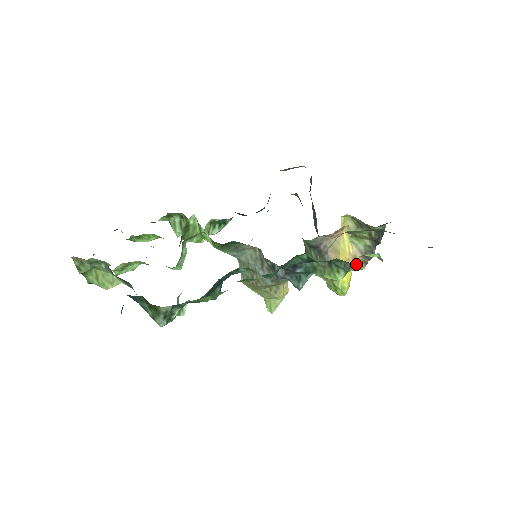
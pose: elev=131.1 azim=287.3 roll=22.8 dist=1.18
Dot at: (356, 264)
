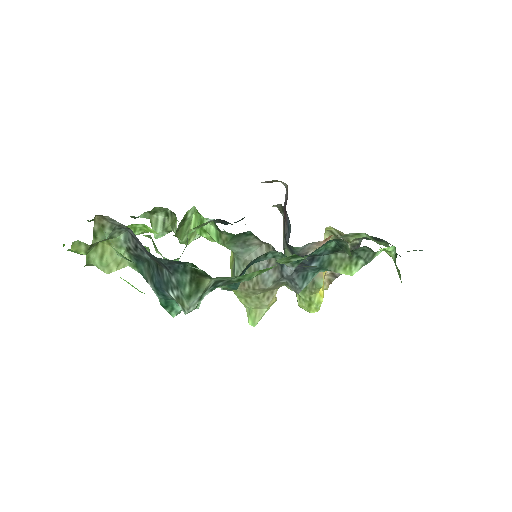
Dot at: (377, 255)
